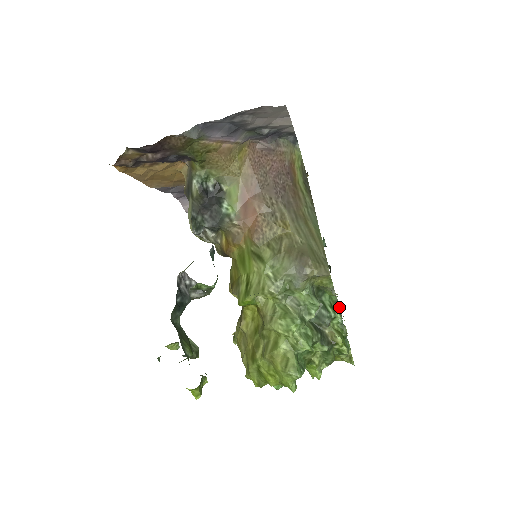
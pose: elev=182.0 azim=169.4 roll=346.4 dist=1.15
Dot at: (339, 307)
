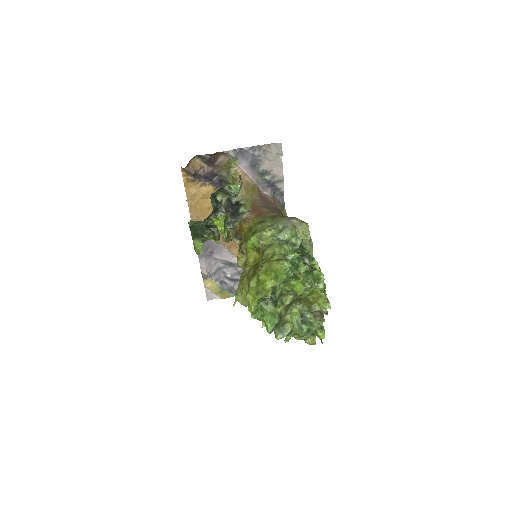
Dot at: occluded
